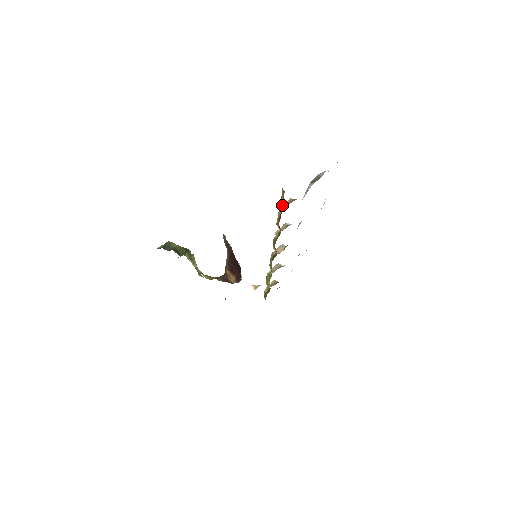
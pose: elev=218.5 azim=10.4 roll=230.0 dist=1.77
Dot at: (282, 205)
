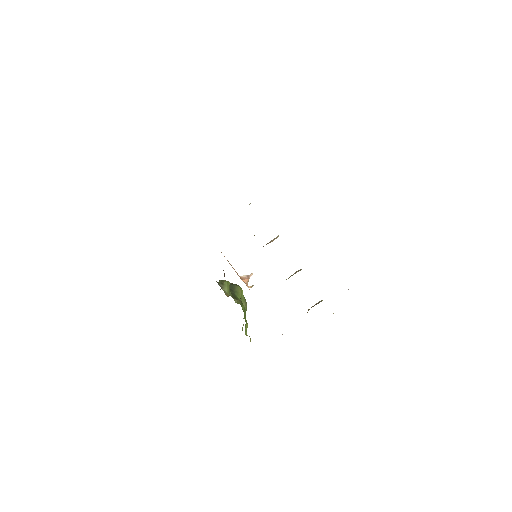
Dot at: occluded
